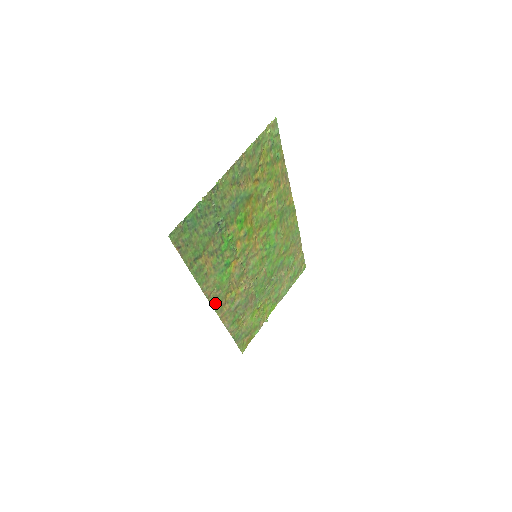
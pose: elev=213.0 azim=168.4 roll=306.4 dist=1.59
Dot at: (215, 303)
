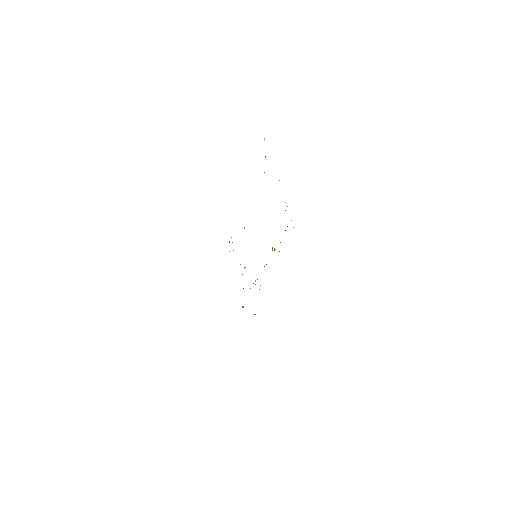
Dot at: occluded
